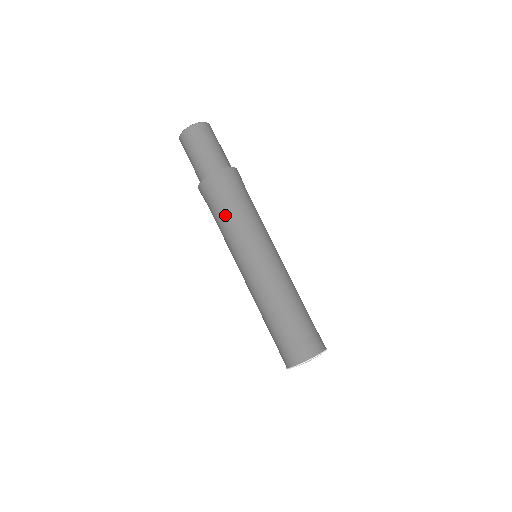
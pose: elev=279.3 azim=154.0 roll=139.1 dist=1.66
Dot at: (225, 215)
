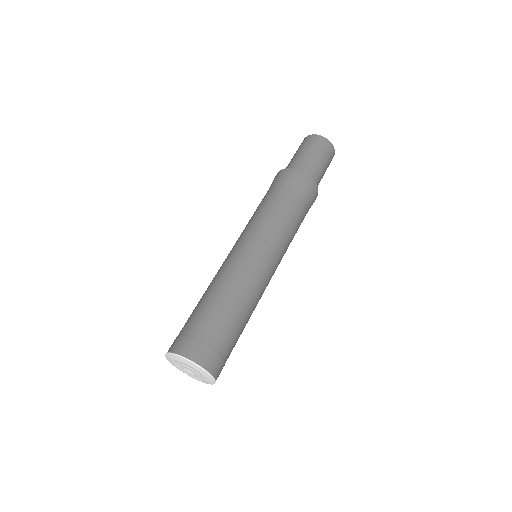
Dot at: occluded
